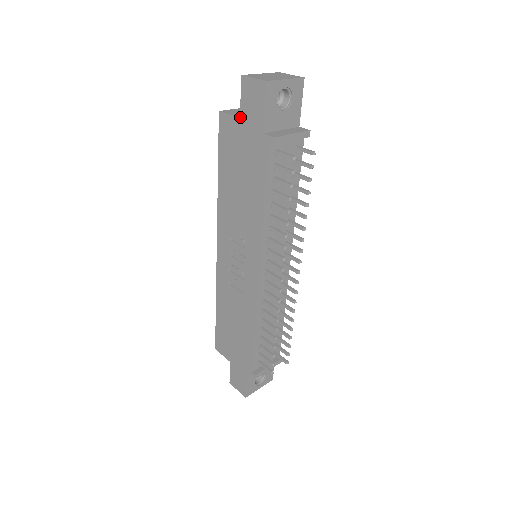
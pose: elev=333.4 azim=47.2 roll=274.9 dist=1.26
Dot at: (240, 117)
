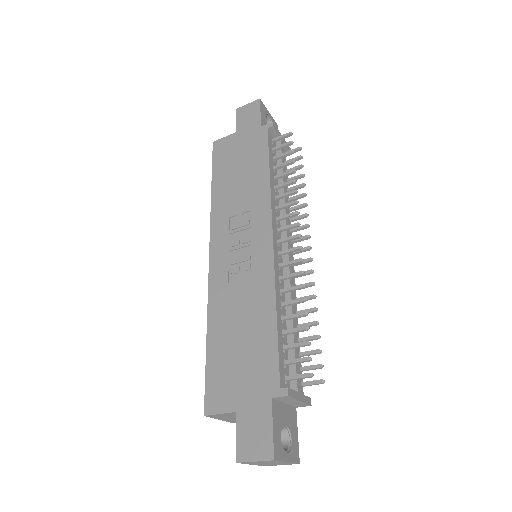
Dot at: (236, 131)
